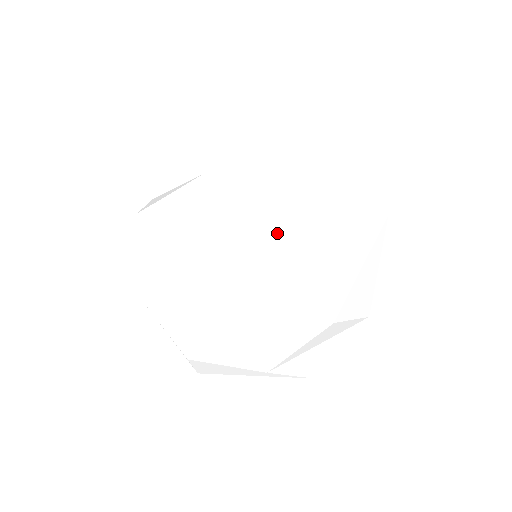
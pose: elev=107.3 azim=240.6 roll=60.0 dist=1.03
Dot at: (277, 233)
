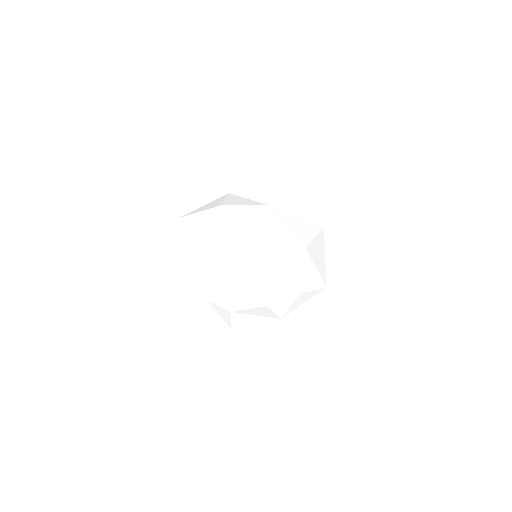
Dot at: (284, 305)
